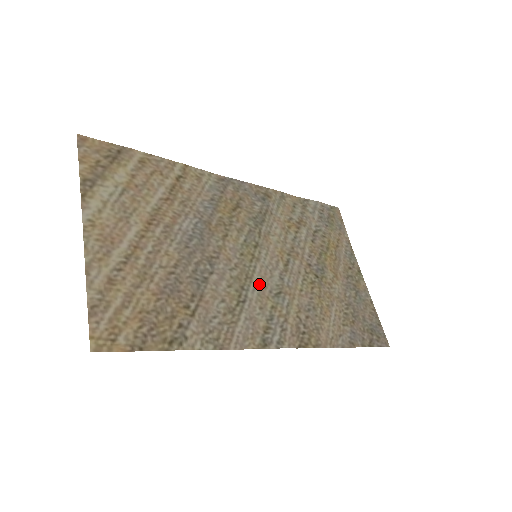
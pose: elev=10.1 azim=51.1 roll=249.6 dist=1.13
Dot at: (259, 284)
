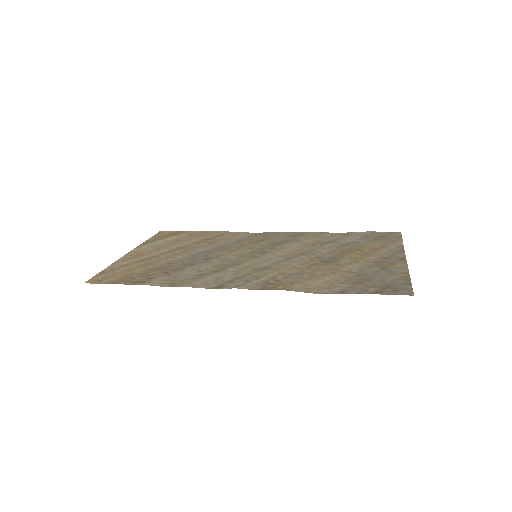
Dot at: (245, 266)
